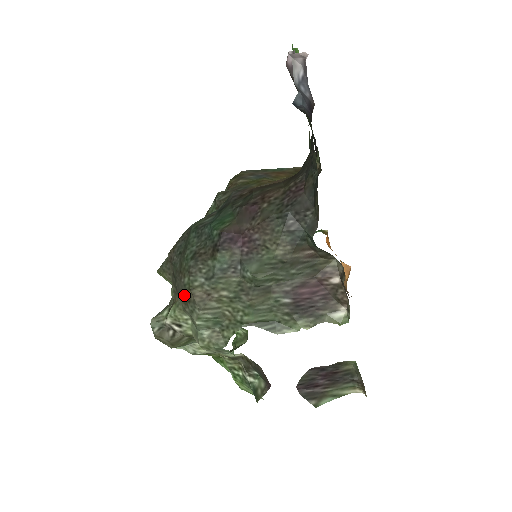
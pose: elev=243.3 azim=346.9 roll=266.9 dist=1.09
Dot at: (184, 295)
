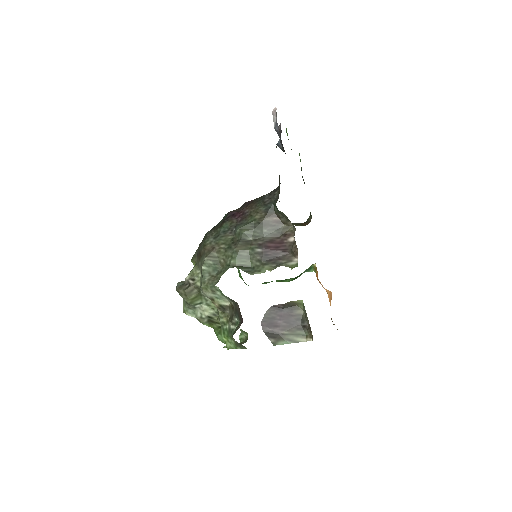
Dot at: (200, 253)
